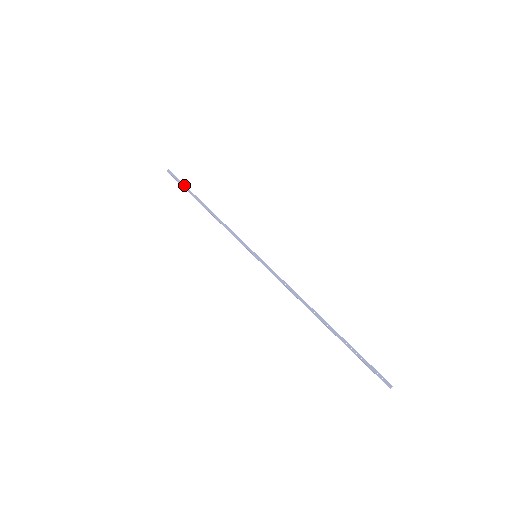
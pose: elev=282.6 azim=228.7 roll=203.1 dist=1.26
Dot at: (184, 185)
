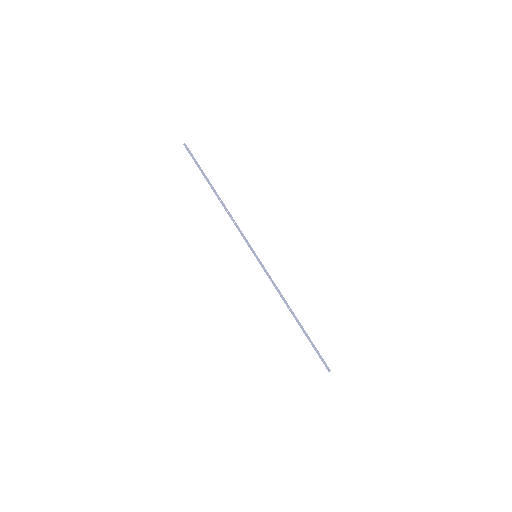
Dot at: (199, 167)
